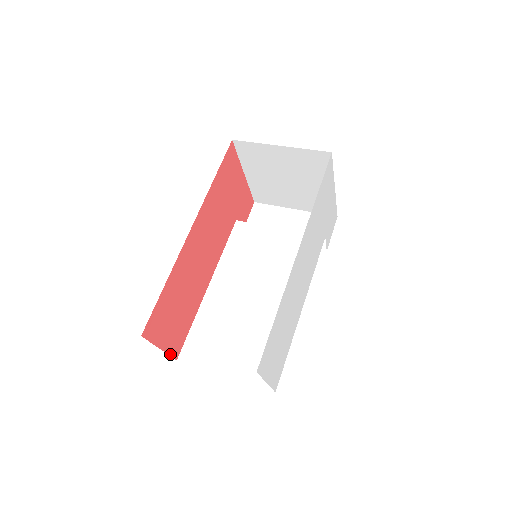
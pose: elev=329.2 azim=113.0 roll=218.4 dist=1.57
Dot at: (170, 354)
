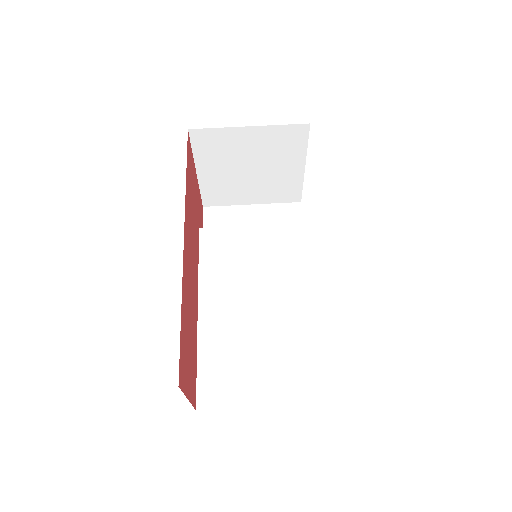
Dot at: (192, 404)
